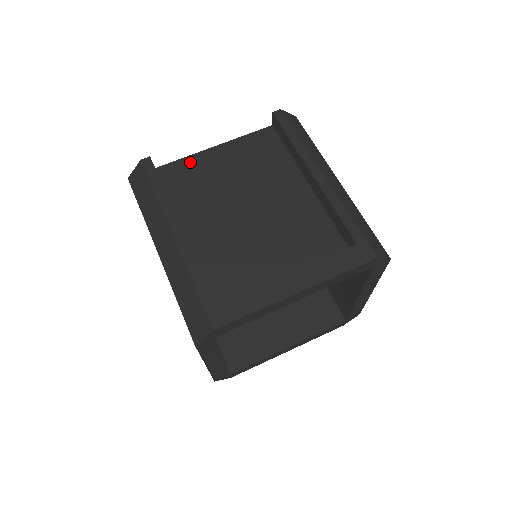
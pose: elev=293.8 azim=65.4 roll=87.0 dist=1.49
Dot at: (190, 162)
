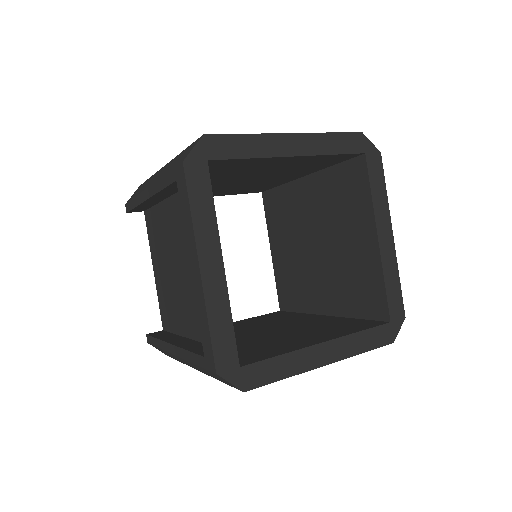
Dot at: occluded
